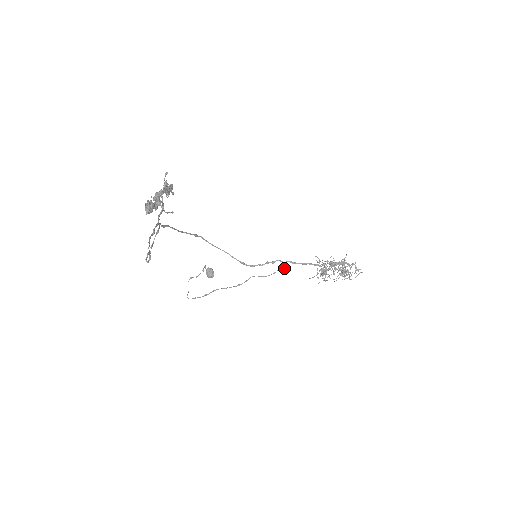
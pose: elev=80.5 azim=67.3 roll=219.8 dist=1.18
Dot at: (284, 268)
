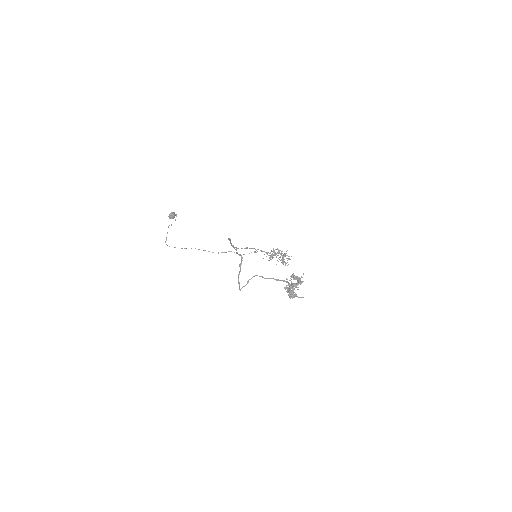
Dot at: occluded
